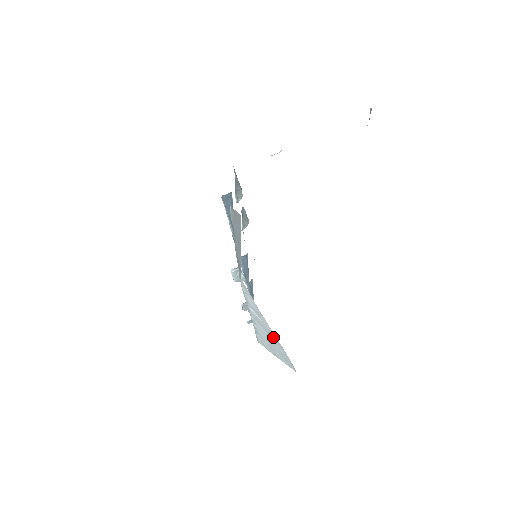
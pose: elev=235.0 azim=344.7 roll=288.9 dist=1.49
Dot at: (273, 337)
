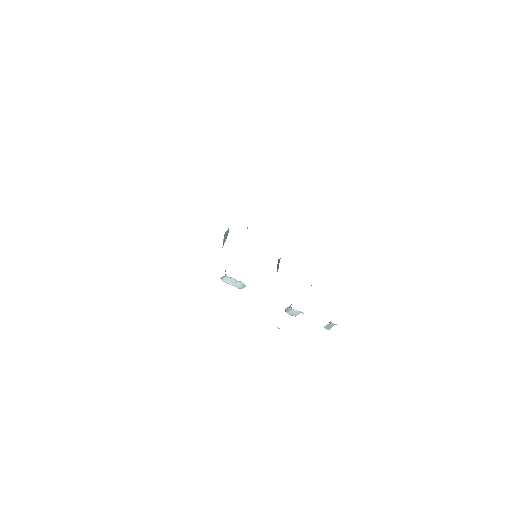
Dot at: occluded
